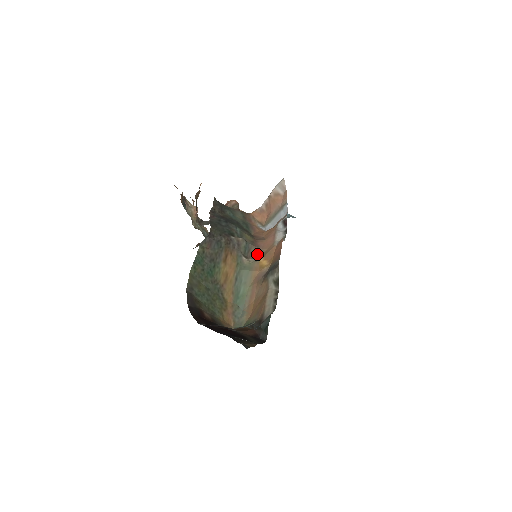
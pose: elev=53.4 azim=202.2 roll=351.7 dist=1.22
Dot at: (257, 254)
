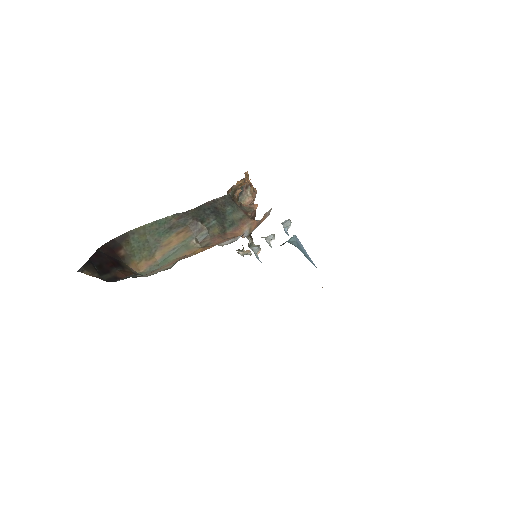
Dot at: (206, 244)
